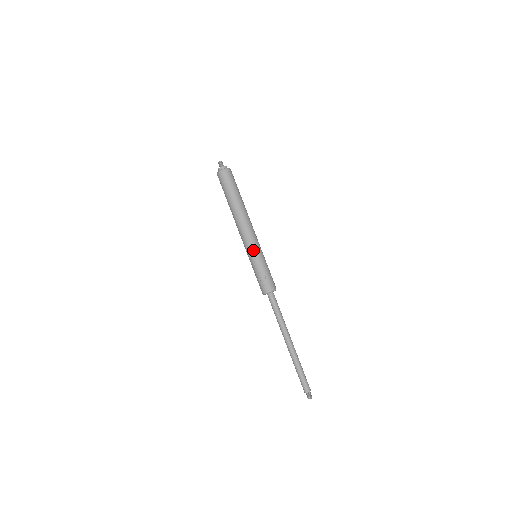
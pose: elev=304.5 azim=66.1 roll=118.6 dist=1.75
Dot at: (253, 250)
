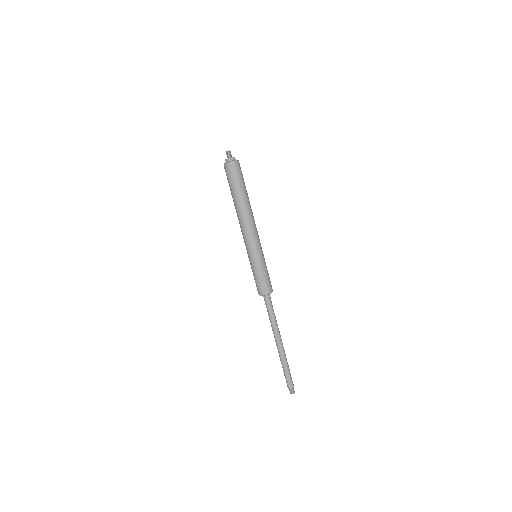
Dot at: (252, 252)
